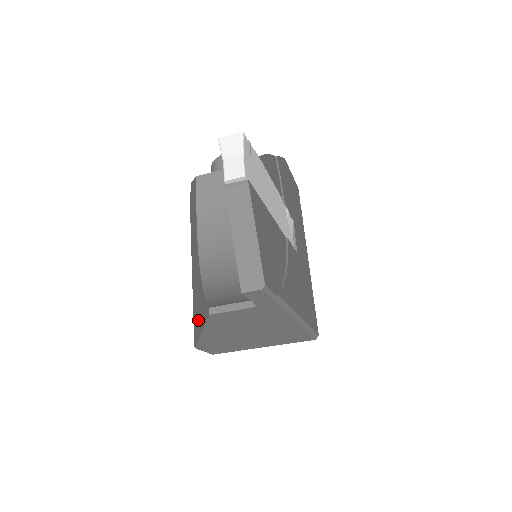
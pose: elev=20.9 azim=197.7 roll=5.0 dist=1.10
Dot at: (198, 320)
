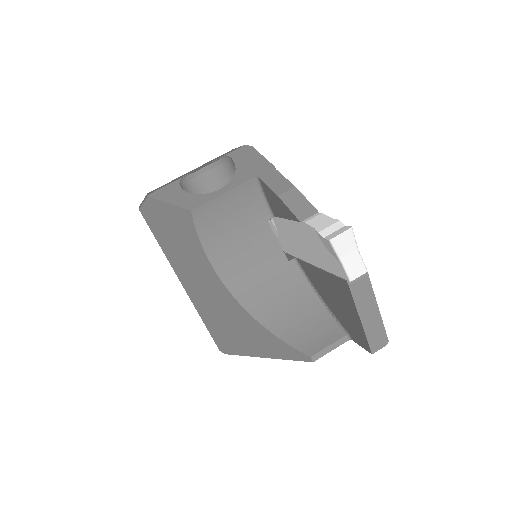
Dot at: (244, 343)
